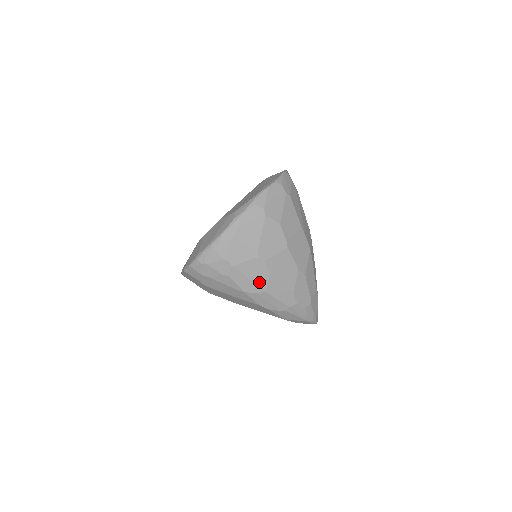
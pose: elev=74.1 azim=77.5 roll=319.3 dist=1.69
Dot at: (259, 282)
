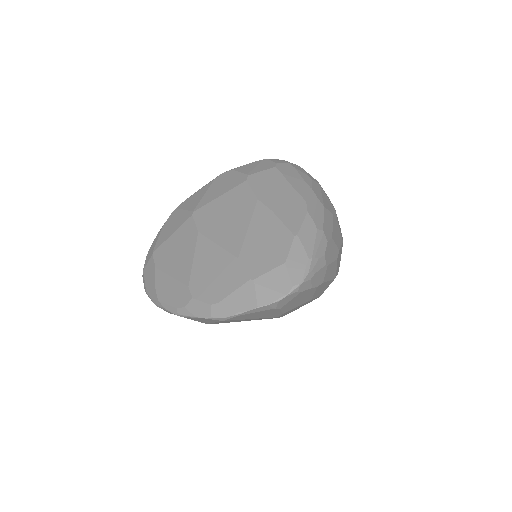
Dot at: (325, 203)
